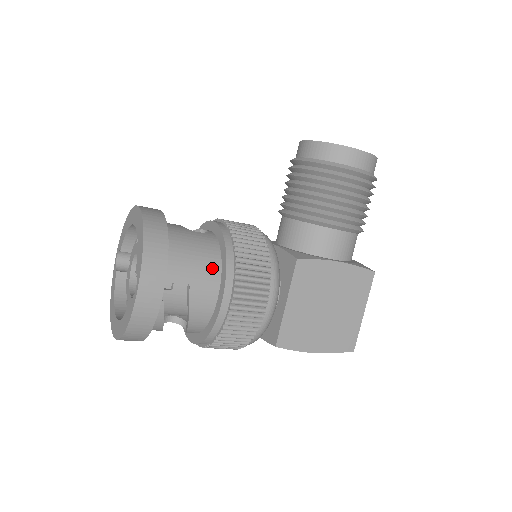
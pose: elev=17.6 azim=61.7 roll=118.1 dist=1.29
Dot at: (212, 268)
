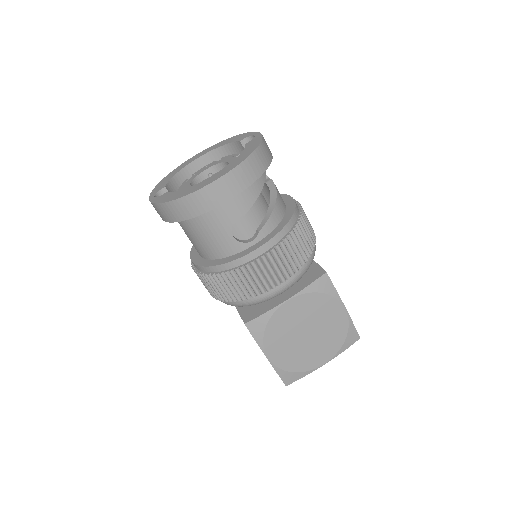
Dot at: occluded
